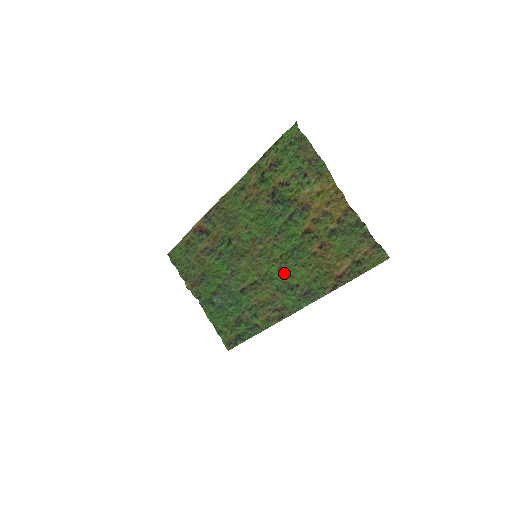
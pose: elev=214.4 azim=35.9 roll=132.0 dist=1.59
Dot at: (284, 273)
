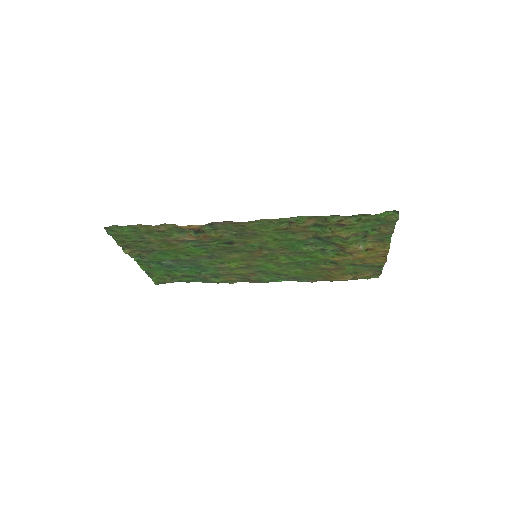
Dot at: (279, 268)
